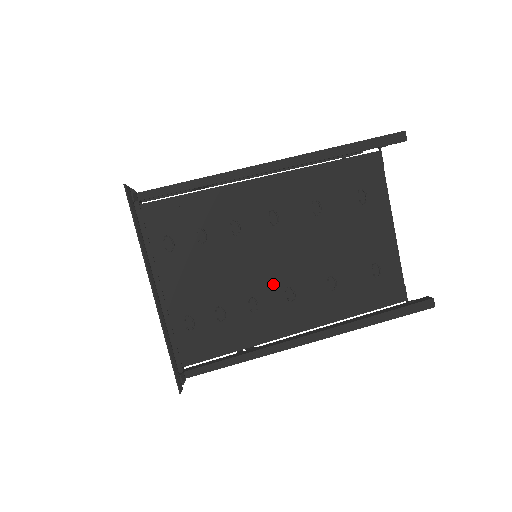
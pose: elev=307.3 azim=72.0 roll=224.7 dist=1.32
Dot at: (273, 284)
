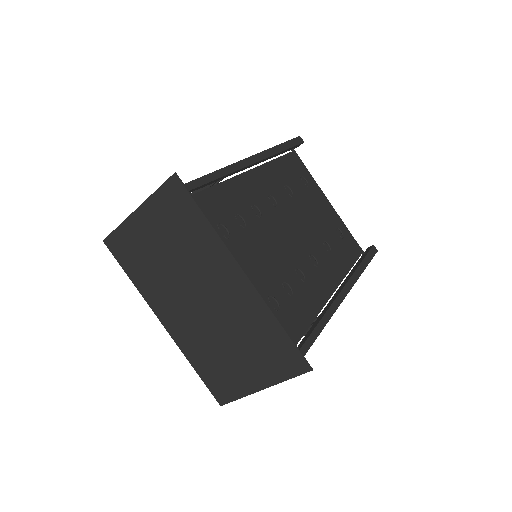
Dot at: (300, 254)
